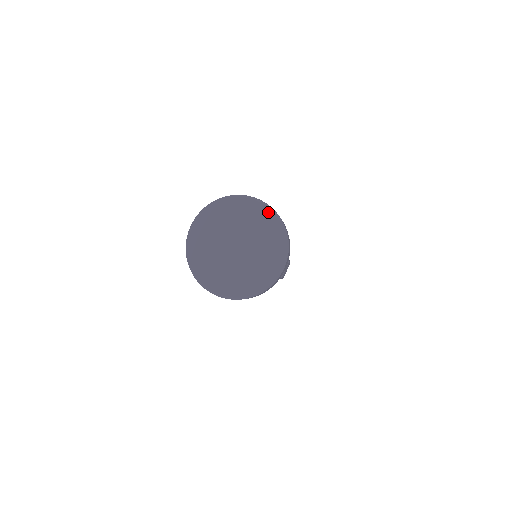
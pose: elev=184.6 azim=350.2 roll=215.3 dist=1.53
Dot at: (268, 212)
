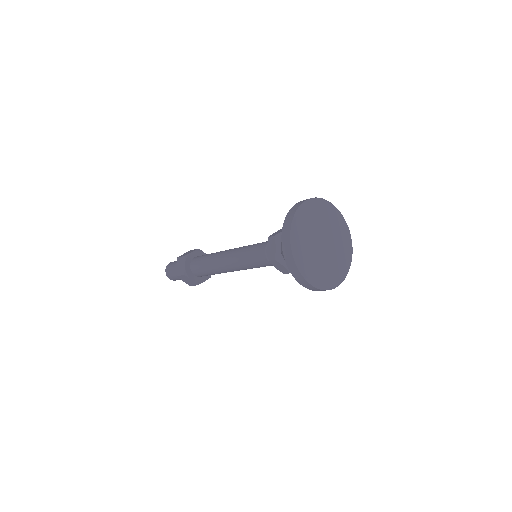
Dot at: (333, 207)
